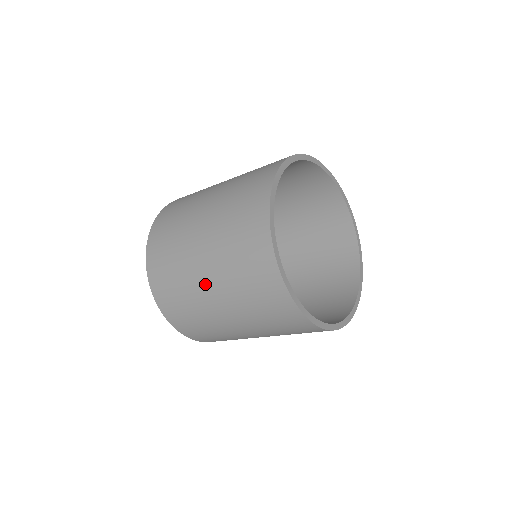
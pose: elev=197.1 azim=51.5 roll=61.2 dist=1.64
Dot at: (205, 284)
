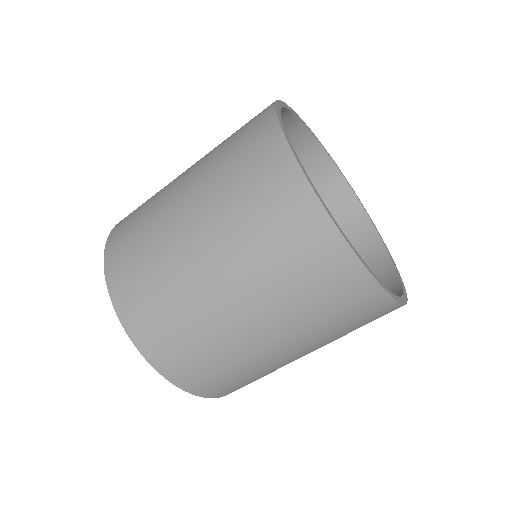
Dot at: (185, 227)
